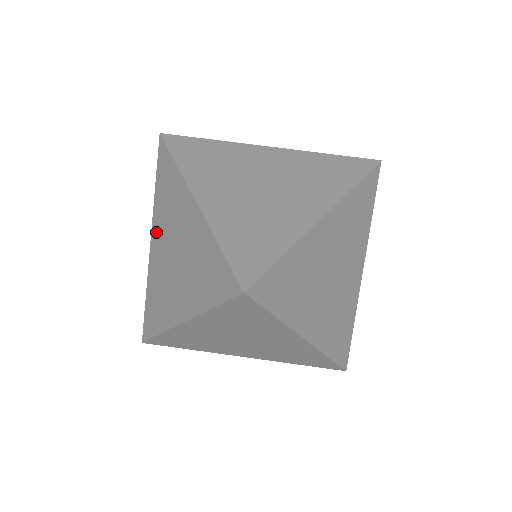
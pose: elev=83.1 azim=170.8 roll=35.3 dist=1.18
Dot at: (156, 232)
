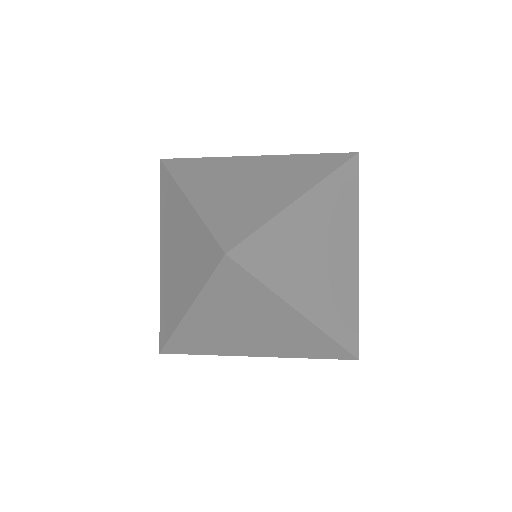
Dot at: occluded
